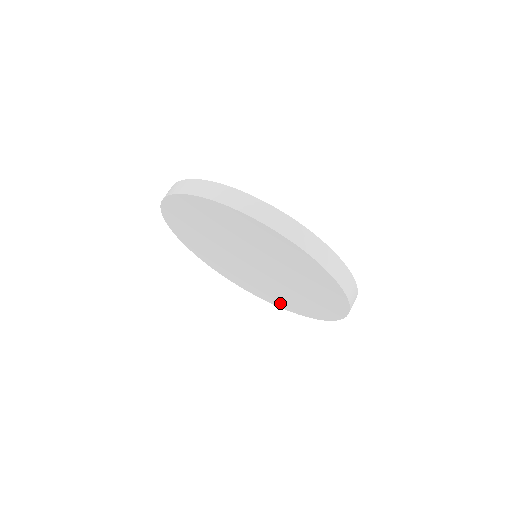
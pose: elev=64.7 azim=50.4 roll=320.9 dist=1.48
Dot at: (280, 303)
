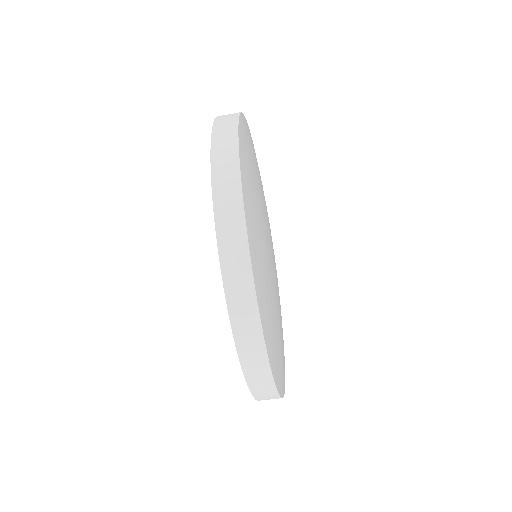
Dot at: occluded
